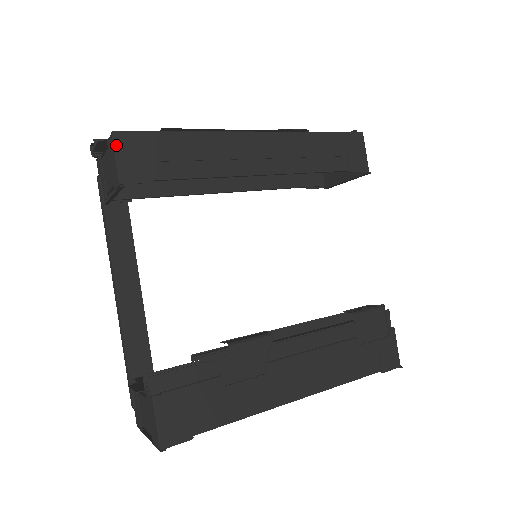
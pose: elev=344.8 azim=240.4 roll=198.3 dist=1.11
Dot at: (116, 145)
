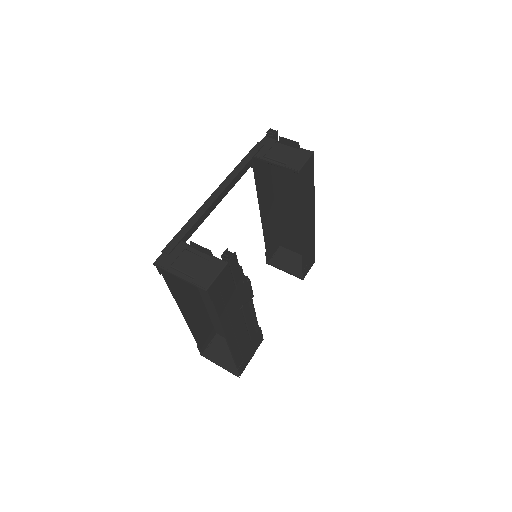
Dot at: (310, 157)
